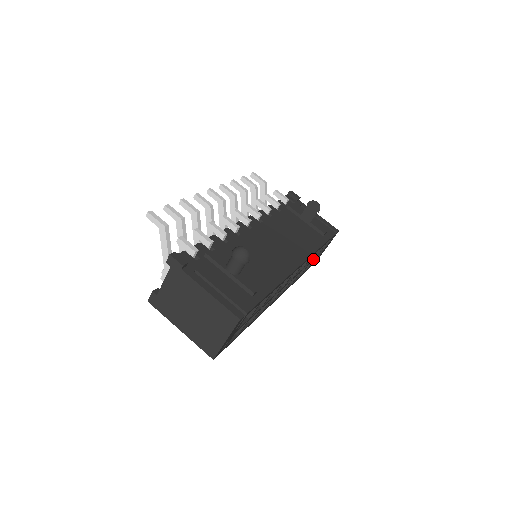
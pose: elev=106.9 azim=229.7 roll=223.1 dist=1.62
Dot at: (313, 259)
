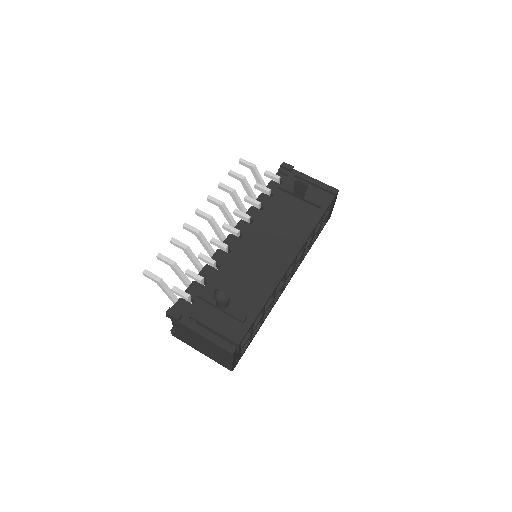
Dot at: (317, 230)
